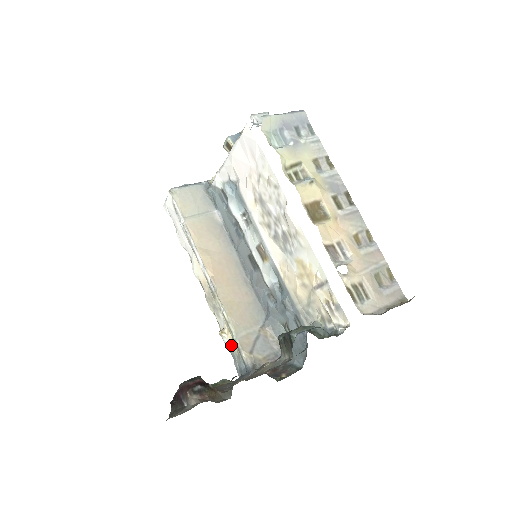
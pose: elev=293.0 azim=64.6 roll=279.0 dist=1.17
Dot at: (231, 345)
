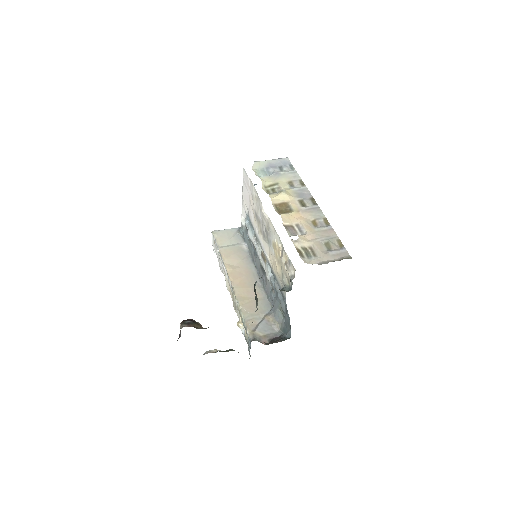
Dot at: (244, 332)
